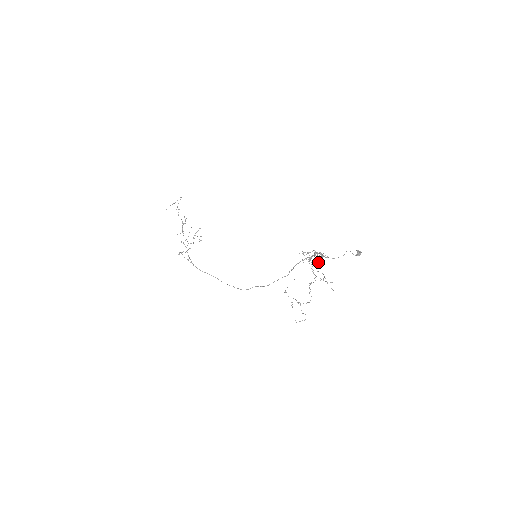
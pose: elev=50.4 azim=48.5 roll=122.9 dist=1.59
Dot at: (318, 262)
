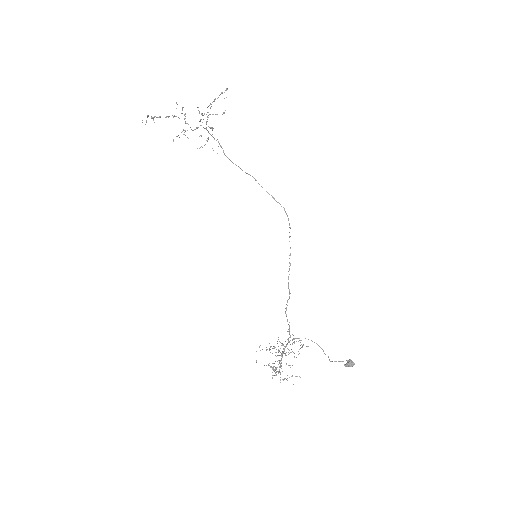
Dot at: (276, 371)
